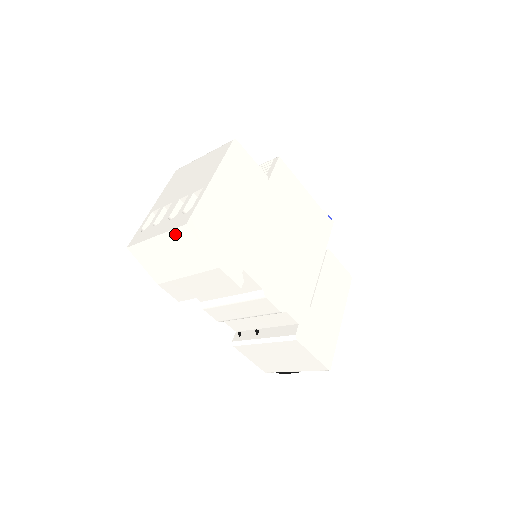
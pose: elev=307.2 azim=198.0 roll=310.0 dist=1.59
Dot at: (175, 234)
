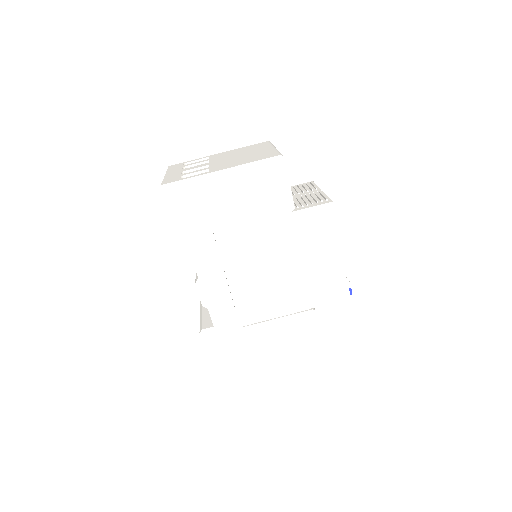
Dot at: occluded
